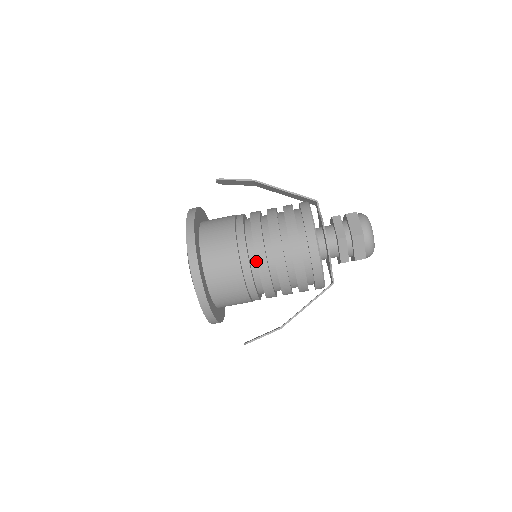
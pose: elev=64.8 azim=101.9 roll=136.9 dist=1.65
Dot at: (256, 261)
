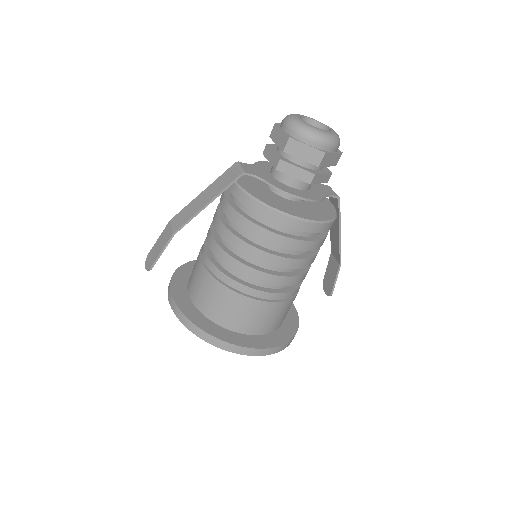
Dot at: occluded
